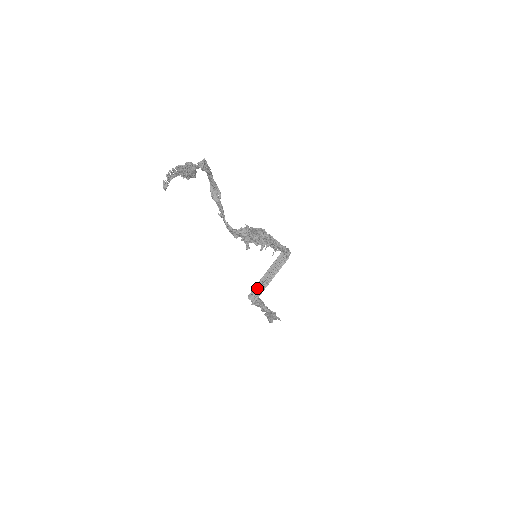
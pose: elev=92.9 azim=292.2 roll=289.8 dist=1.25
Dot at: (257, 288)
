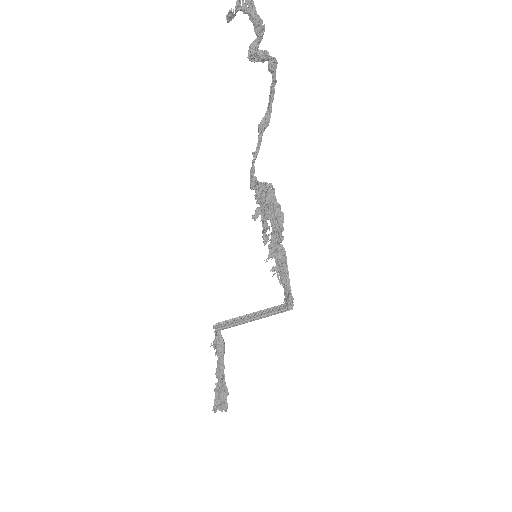
Dot at: (231, 321)
